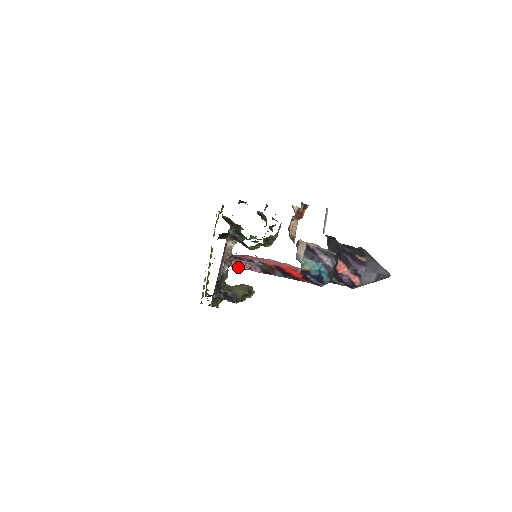
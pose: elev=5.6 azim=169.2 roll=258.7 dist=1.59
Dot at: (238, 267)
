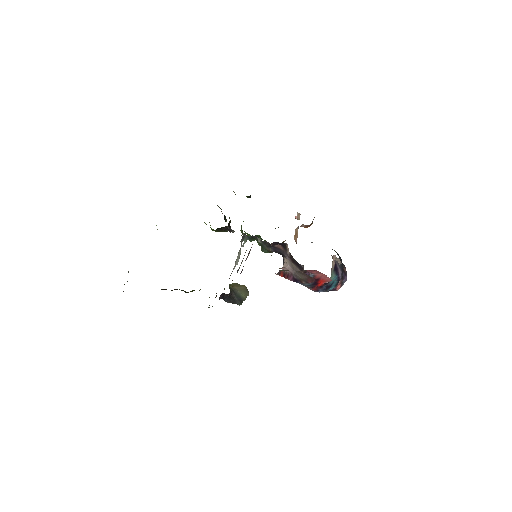
Dot at: (282, 276)
